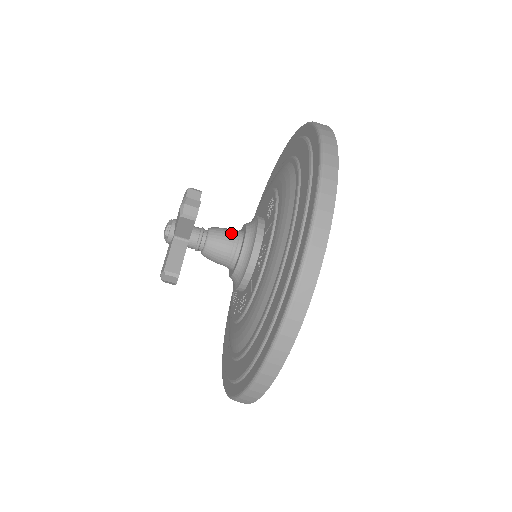
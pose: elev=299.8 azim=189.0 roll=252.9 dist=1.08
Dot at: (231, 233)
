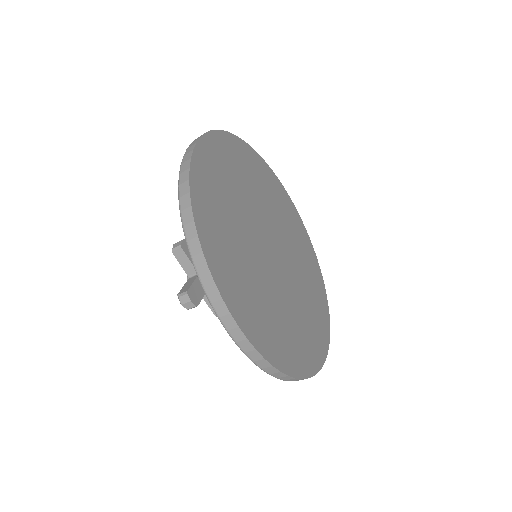
Dot at: occluded
